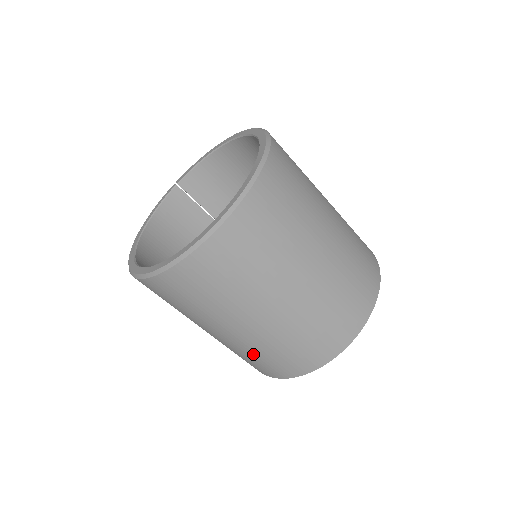
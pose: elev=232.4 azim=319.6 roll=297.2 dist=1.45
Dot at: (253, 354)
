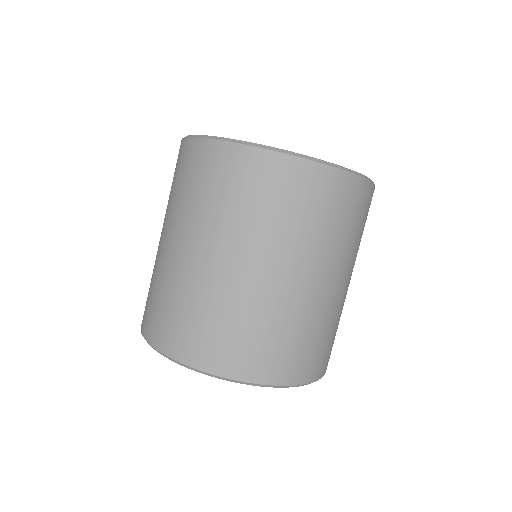
Dot at: (161, 288)
